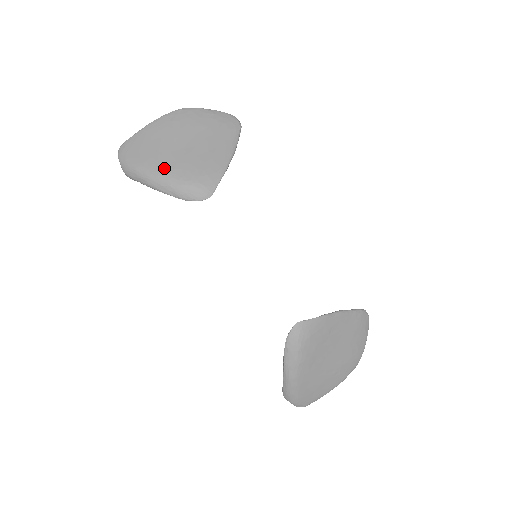
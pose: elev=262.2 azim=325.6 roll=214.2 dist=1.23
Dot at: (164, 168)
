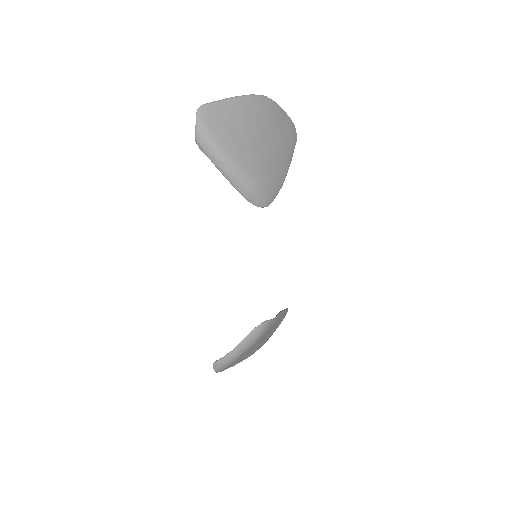
Dot at: (243, 161)
